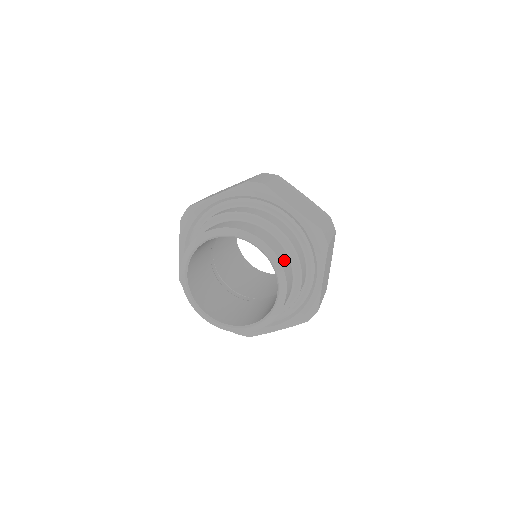
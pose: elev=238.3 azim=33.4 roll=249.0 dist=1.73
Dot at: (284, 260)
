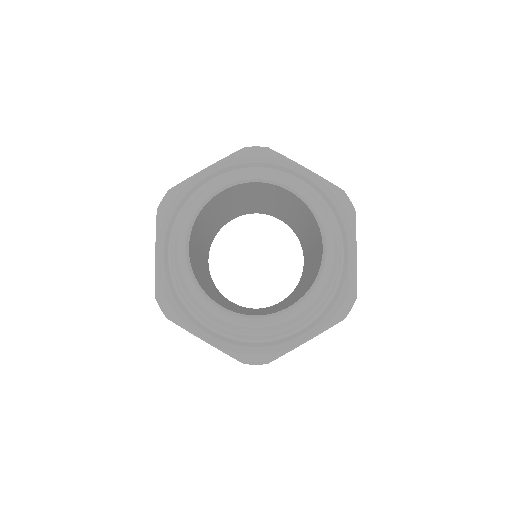
Dot at: occluded
